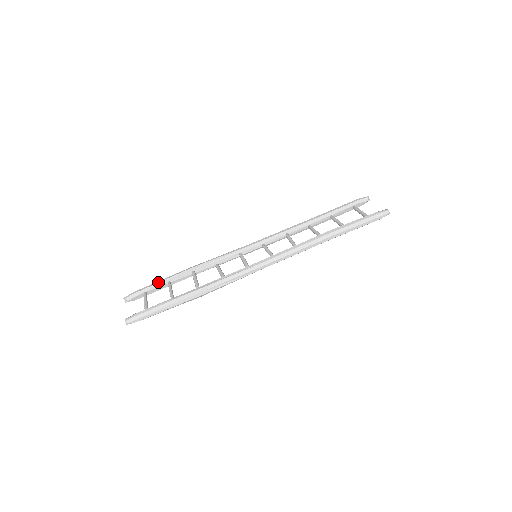
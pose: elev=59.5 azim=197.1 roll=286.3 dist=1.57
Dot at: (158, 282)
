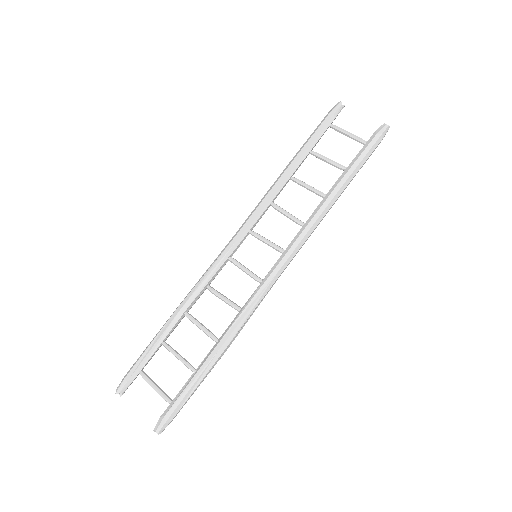
Dot at: (149, 351)
